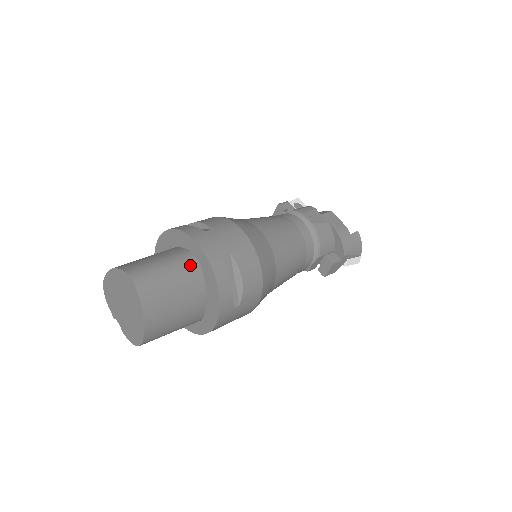
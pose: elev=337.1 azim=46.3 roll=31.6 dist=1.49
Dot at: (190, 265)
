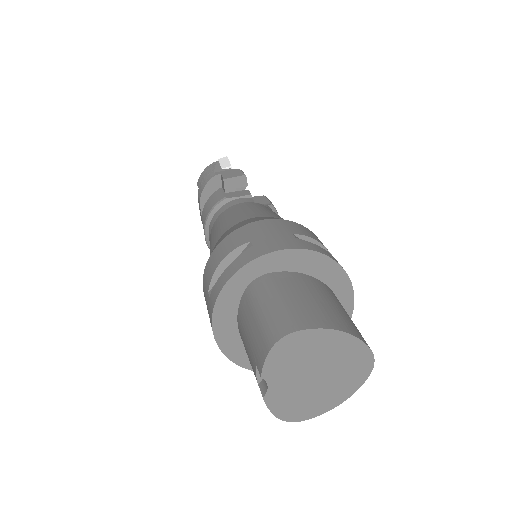
Dot at: occluded
